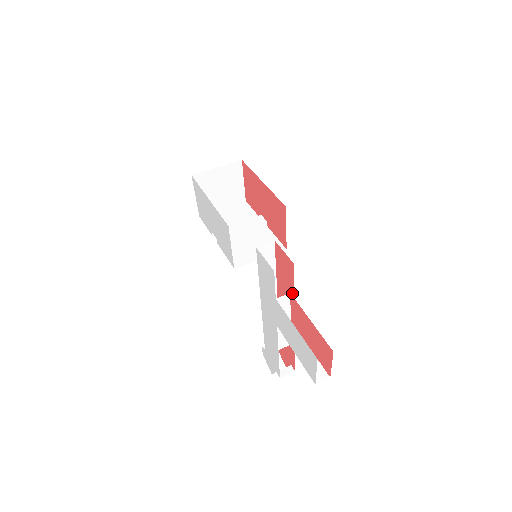
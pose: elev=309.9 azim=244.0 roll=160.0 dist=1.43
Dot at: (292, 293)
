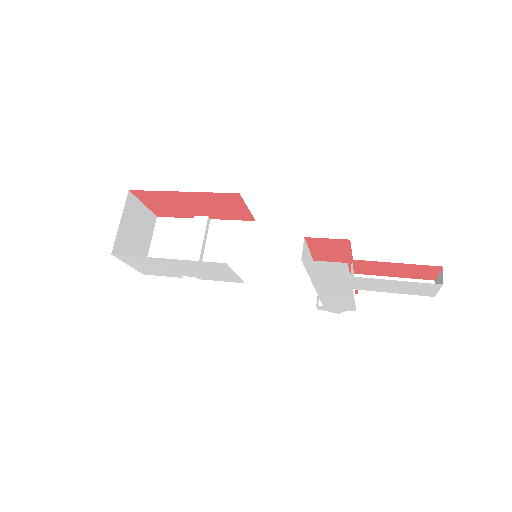
Dot at: (348, 257)
